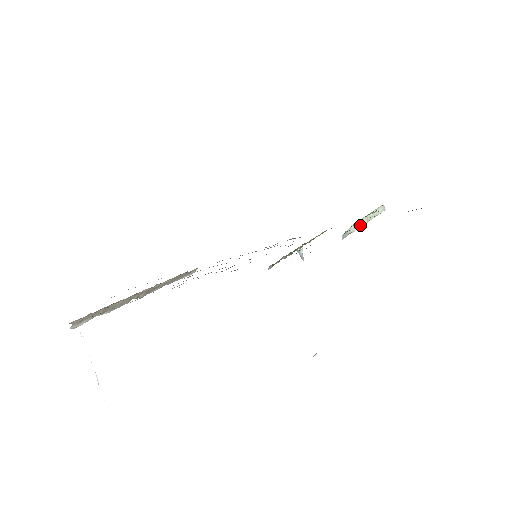
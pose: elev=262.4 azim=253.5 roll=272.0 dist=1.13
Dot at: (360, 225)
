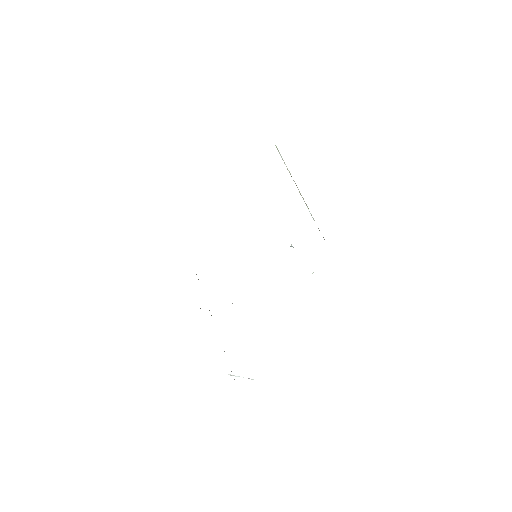
Dot at: (306, 205)
